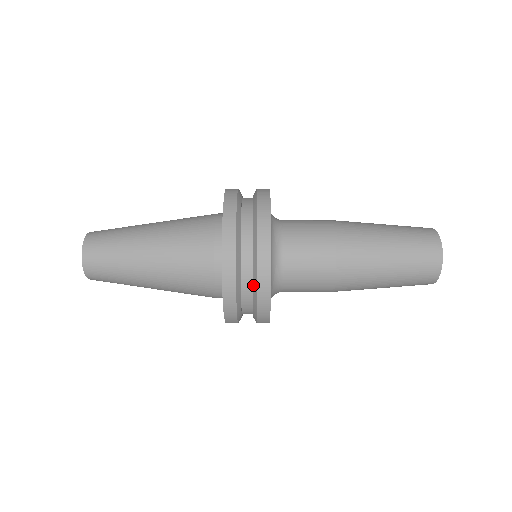
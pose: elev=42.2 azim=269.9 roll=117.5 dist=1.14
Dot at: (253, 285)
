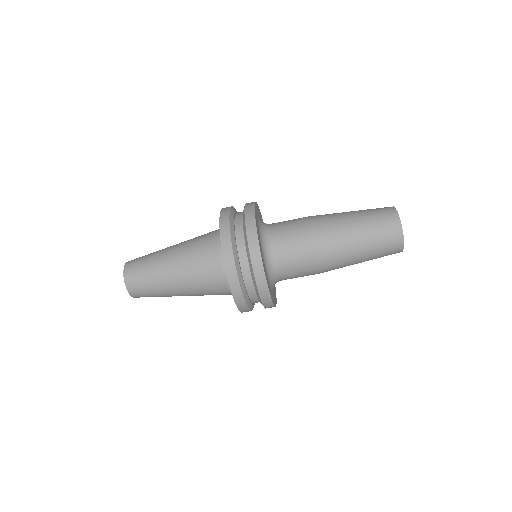
Dot at: (256, 291)
